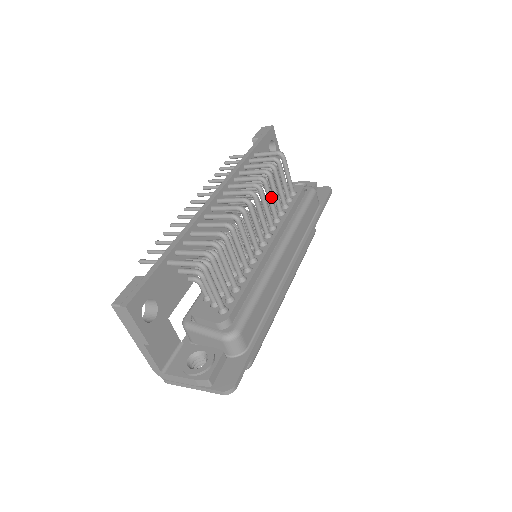
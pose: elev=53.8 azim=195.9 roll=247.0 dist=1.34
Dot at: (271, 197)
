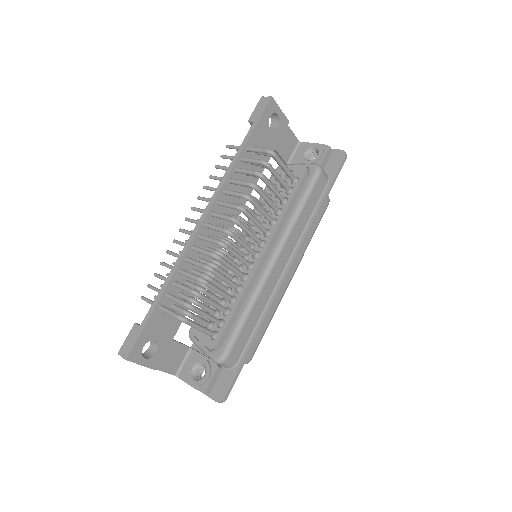
Dot at: (260, 209)
